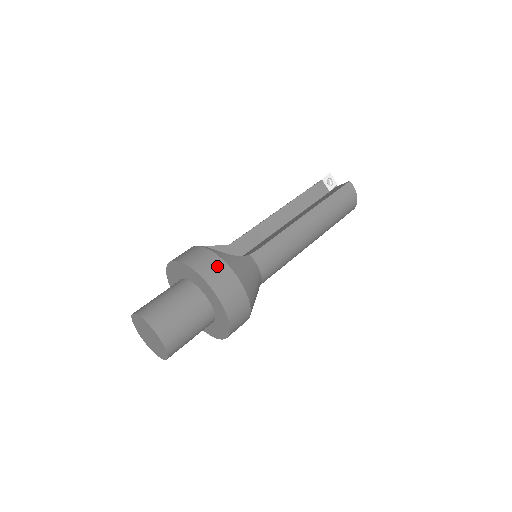
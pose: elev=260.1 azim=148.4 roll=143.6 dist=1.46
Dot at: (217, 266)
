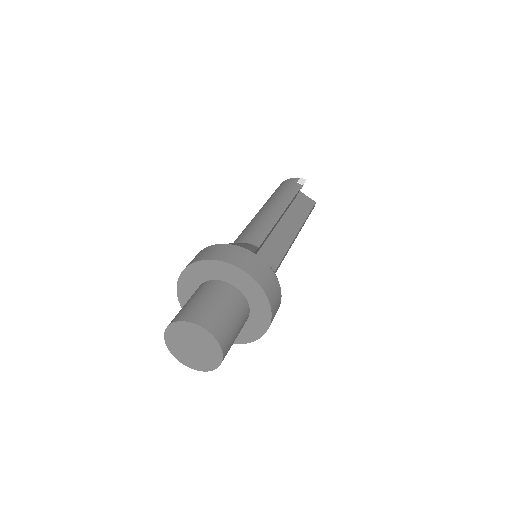
Dot at: (279, 300)
